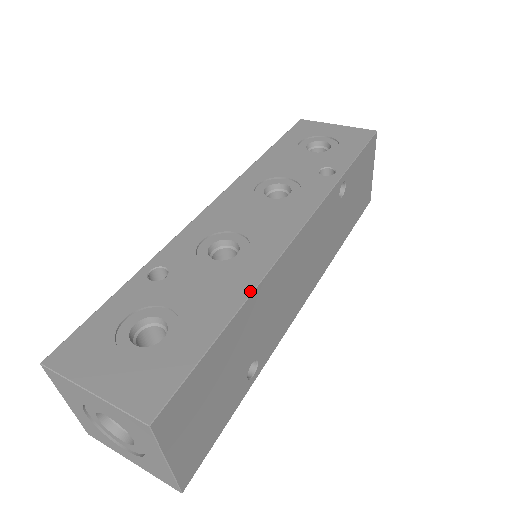
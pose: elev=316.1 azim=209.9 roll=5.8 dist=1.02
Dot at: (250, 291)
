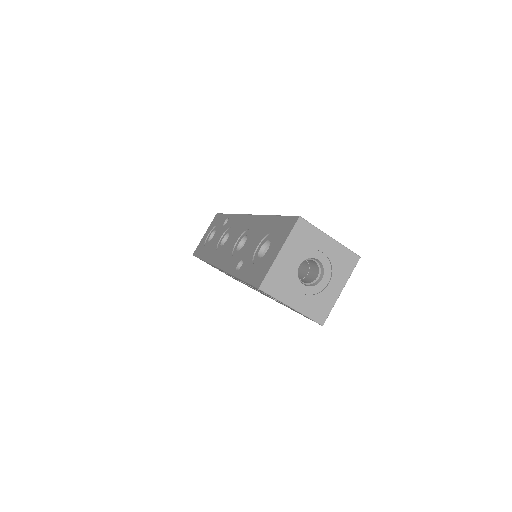
Dot at: (264, 216)
